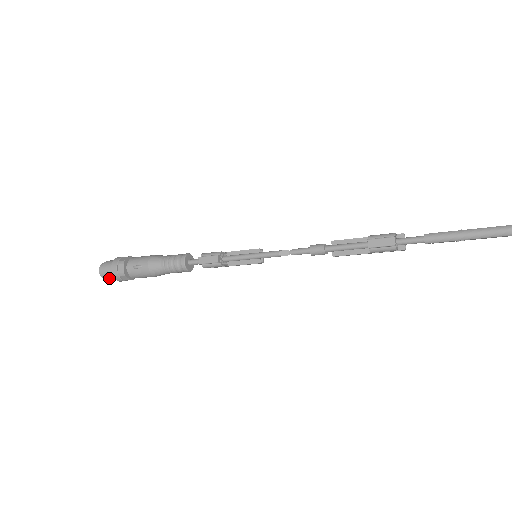
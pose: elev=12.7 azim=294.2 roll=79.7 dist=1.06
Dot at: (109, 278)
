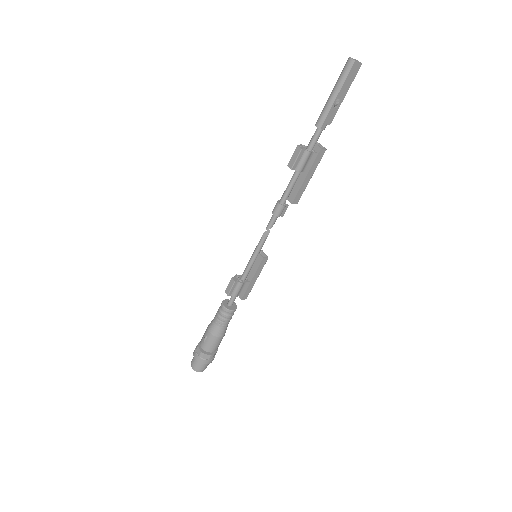
Dot at: (200, 367)
